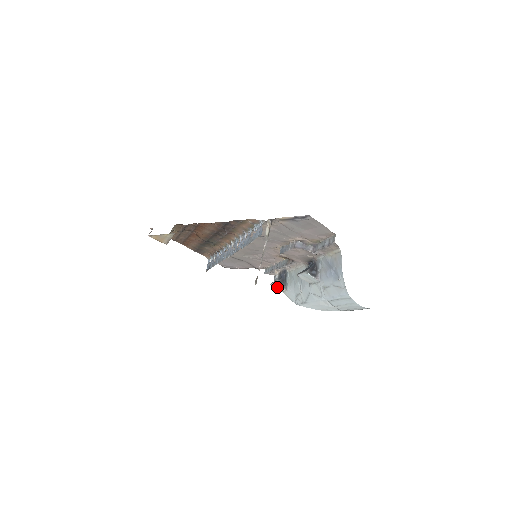
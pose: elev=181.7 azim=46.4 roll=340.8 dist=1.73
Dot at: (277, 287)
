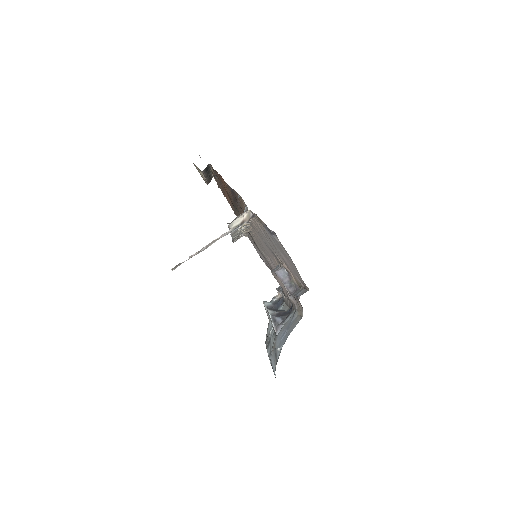
Dot at: occluded
